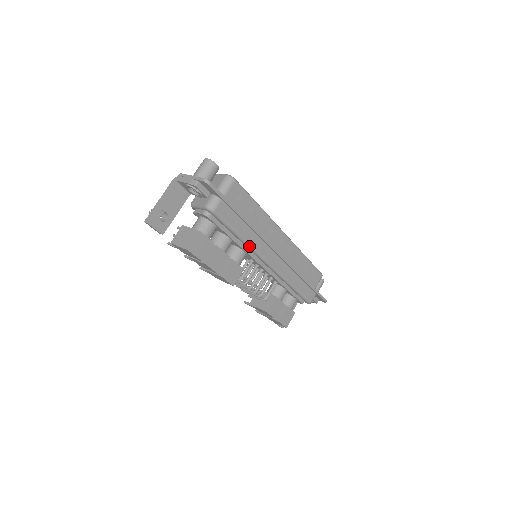
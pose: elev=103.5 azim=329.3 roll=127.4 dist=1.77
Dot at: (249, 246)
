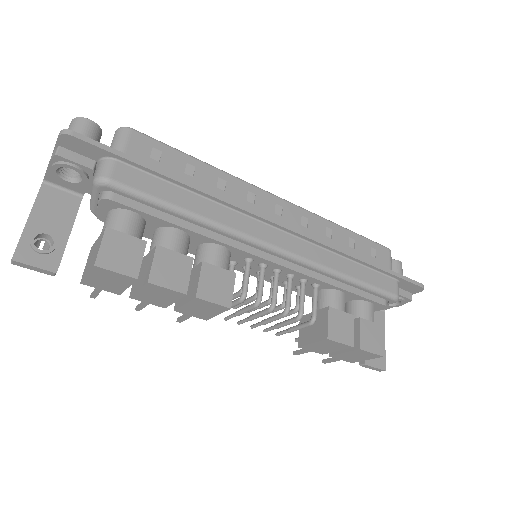
Dot at: (219, 227)
